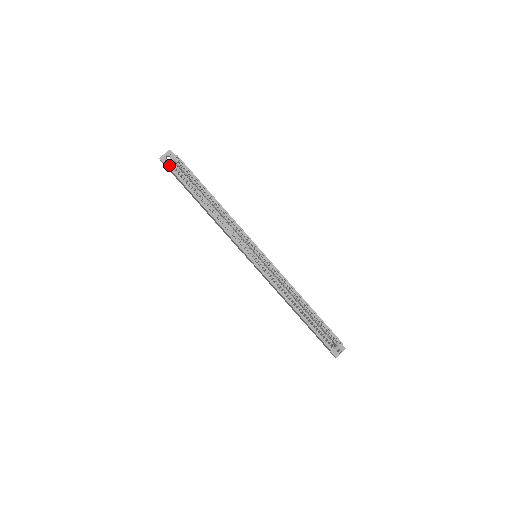
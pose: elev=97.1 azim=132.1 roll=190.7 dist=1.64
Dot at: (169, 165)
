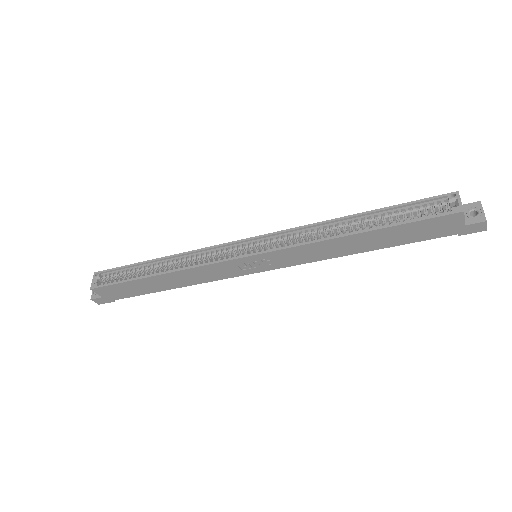
Dot at: (93, 286)
